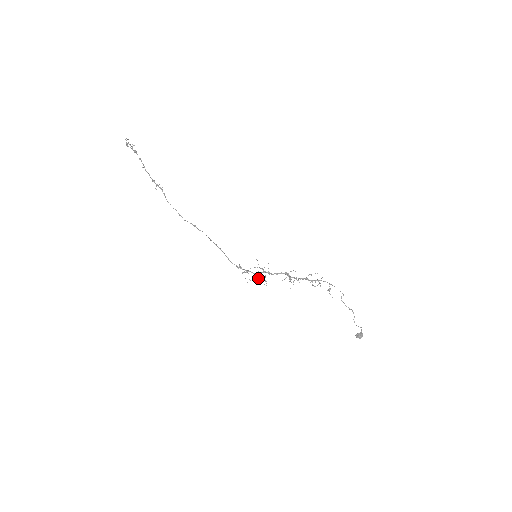
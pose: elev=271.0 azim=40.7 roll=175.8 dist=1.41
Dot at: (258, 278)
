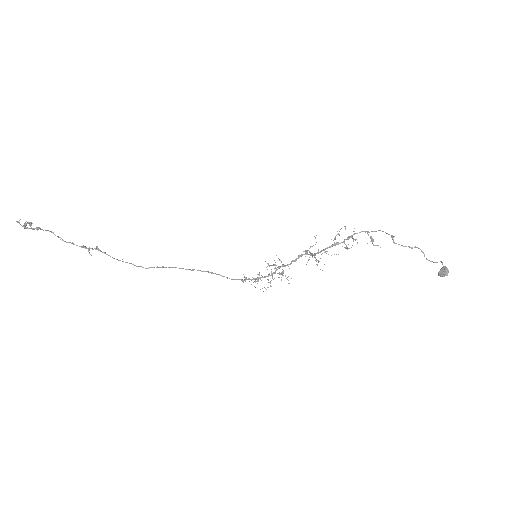
Dot at: occluded
